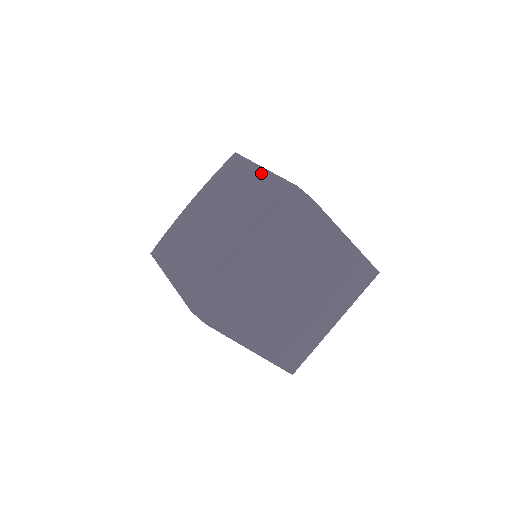
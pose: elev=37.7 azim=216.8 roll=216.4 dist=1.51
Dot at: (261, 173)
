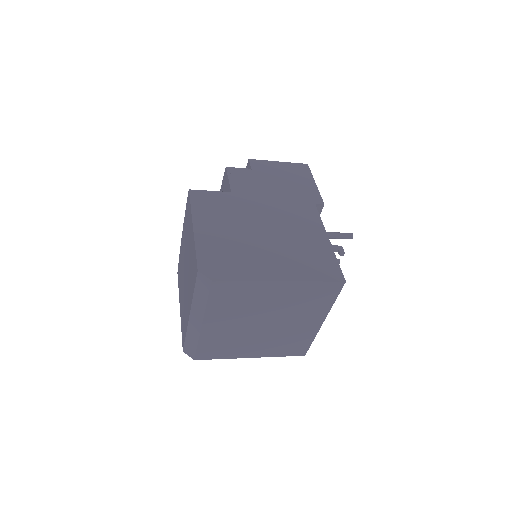
Dot at: (192, 234)
